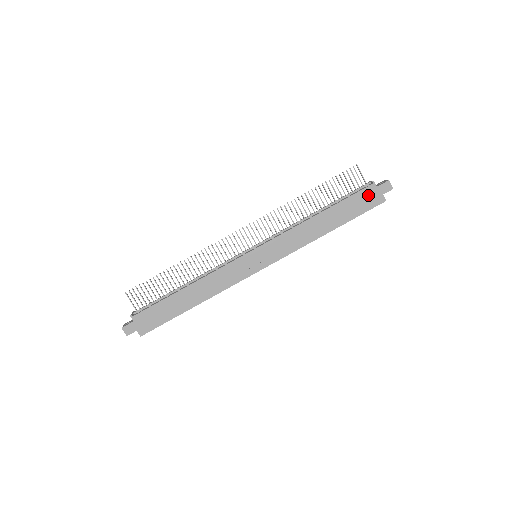
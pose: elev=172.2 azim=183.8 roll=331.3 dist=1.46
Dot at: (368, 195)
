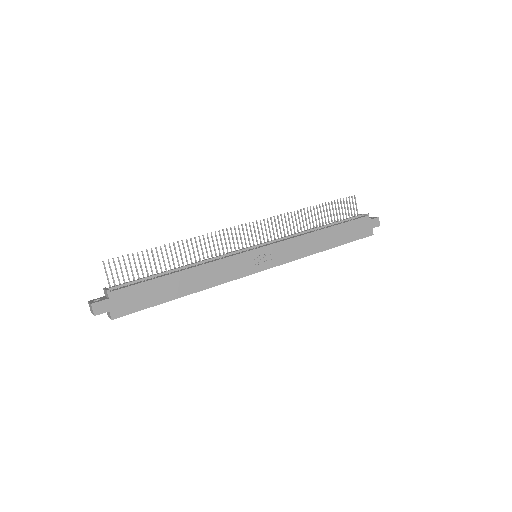
Dot at: (362, 225)
